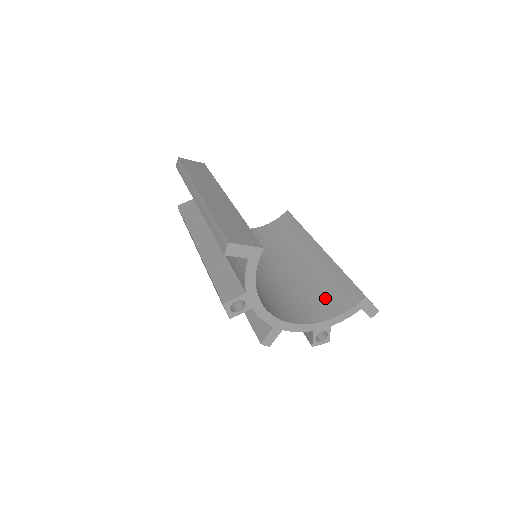
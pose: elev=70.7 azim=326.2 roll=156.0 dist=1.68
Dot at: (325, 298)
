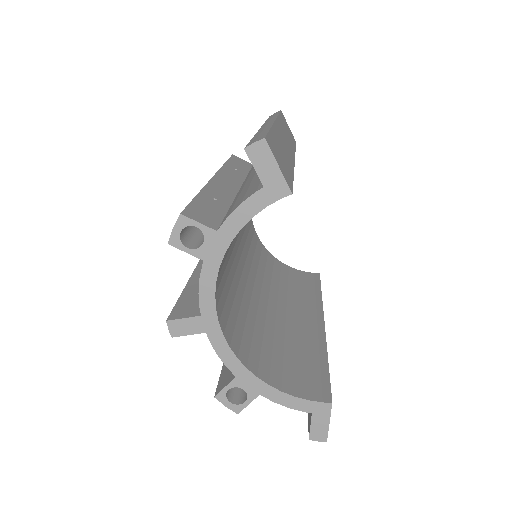
Dot at: (283, 363)
